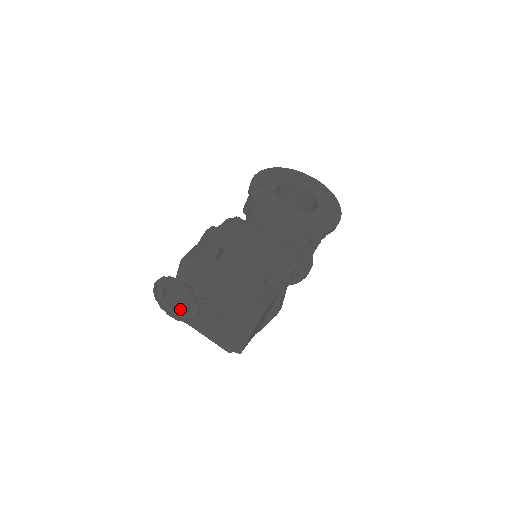
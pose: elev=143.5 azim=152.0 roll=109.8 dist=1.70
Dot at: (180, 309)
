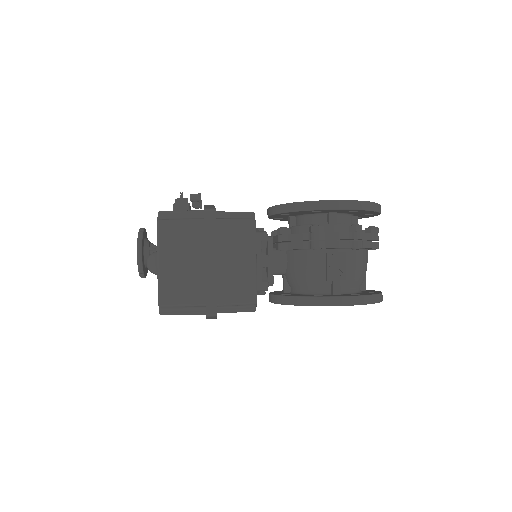
Dot at: (145, 265)
